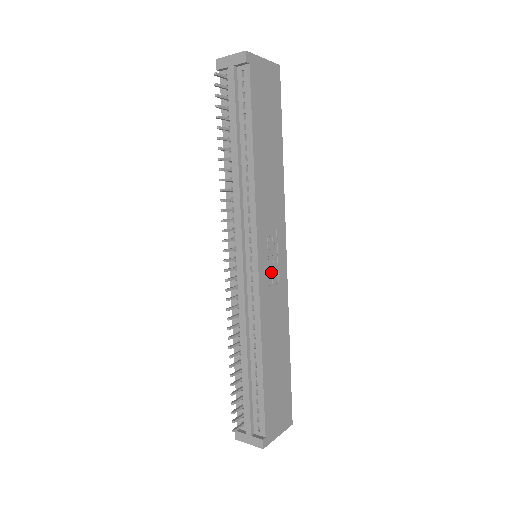
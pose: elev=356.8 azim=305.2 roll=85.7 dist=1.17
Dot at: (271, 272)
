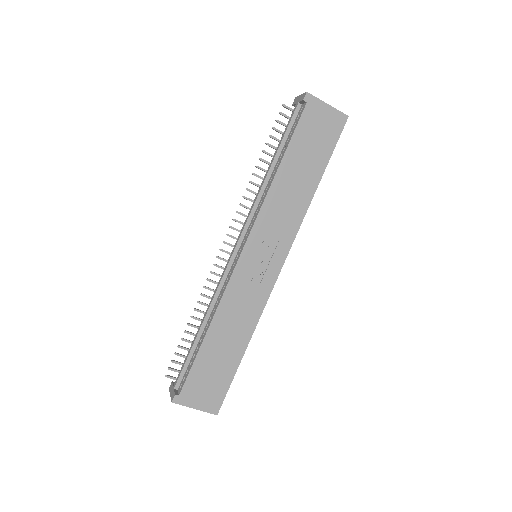
Dot at: (255, 271)
